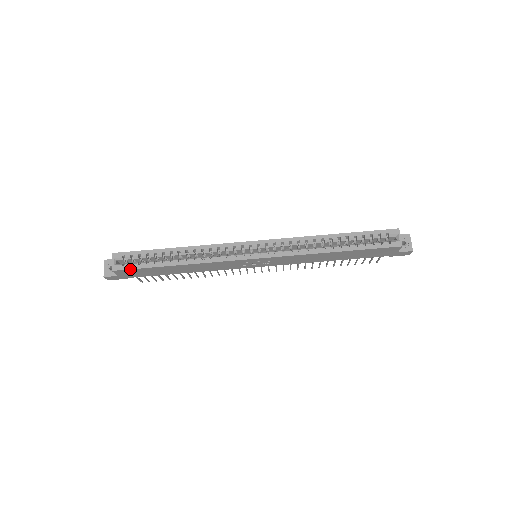
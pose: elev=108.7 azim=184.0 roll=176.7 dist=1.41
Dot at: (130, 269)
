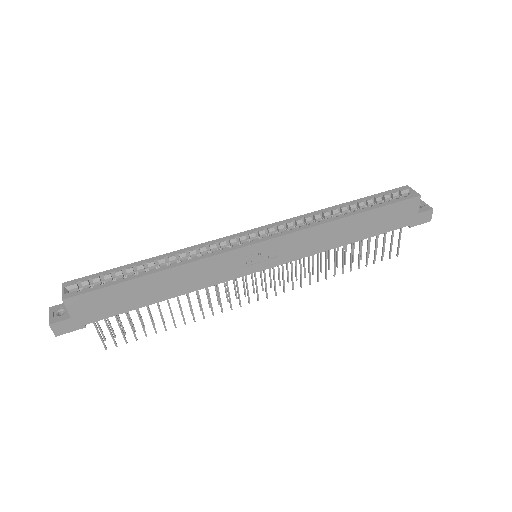
Dot at: (89, 292)
